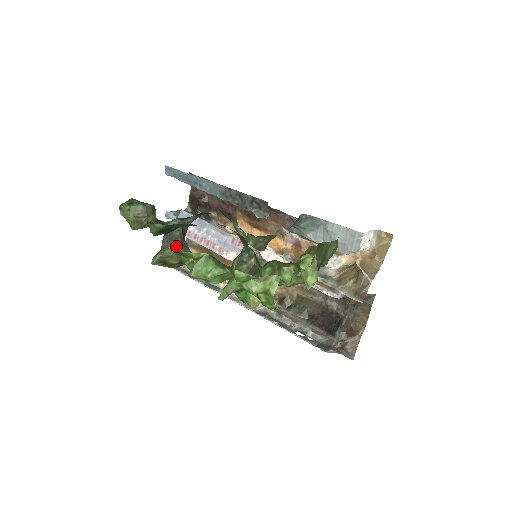
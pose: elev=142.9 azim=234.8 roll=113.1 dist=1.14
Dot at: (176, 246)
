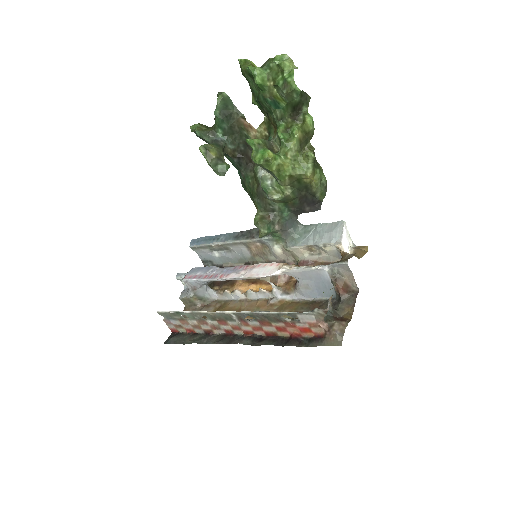
Dot at: (218, 148)
